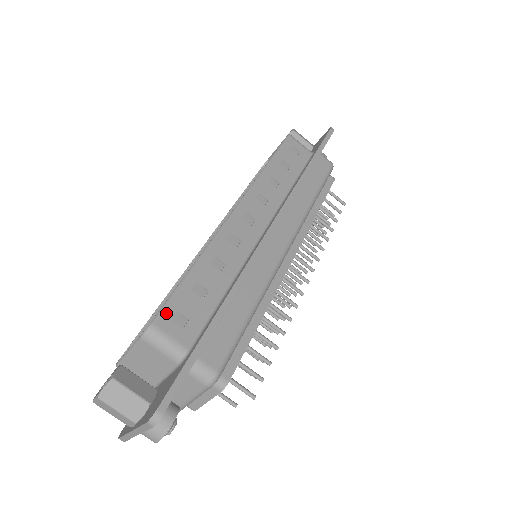
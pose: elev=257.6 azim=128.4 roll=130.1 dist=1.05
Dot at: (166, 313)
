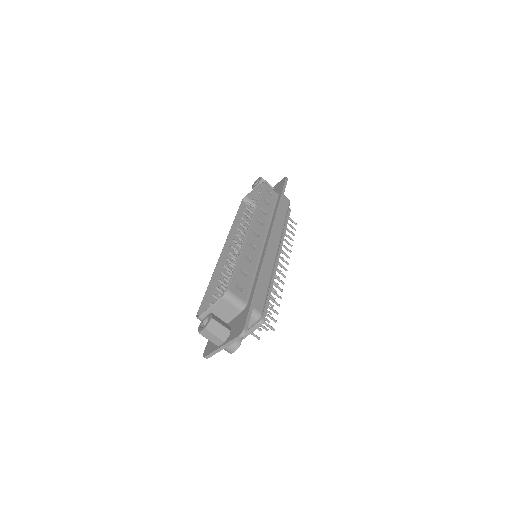
Dot at: (233, 284)
